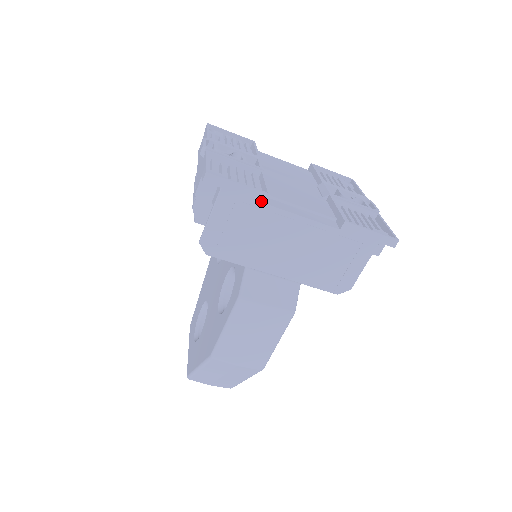
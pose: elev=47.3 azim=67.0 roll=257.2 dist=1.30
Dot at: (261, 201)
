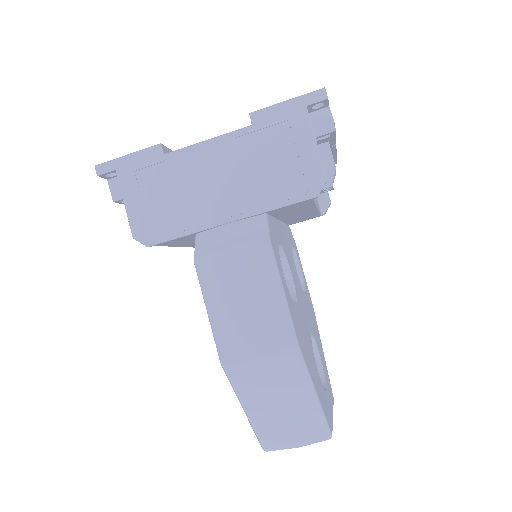
Dot at: (157, 156)
